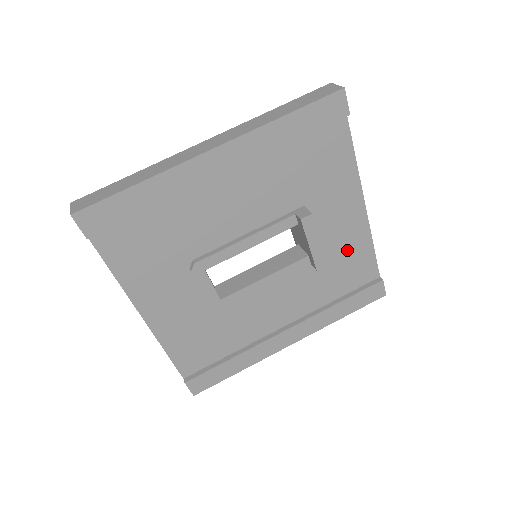
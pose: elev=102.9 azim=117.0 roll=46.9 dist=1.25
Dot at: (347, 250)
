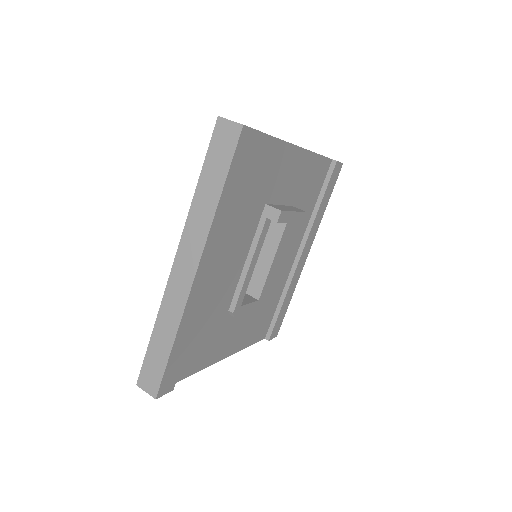
Dot at: (305, 180)
